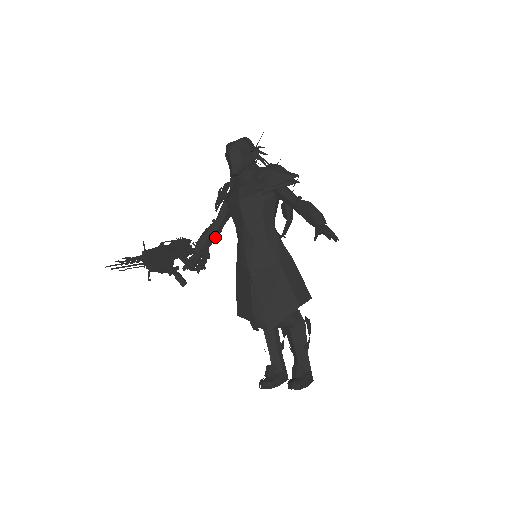
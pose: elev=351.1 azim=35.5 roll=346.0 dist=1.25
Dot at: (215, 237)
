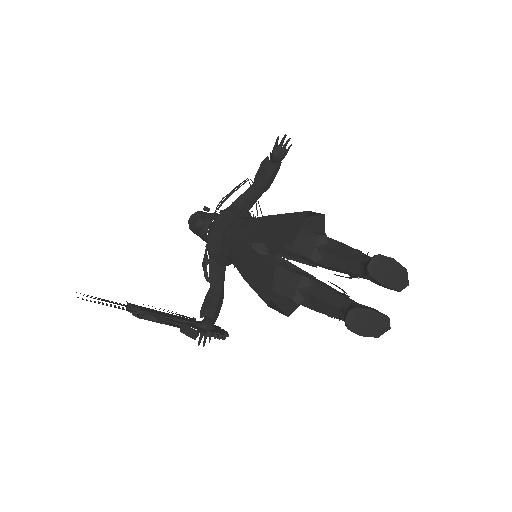
Dot at: (217, 297)
